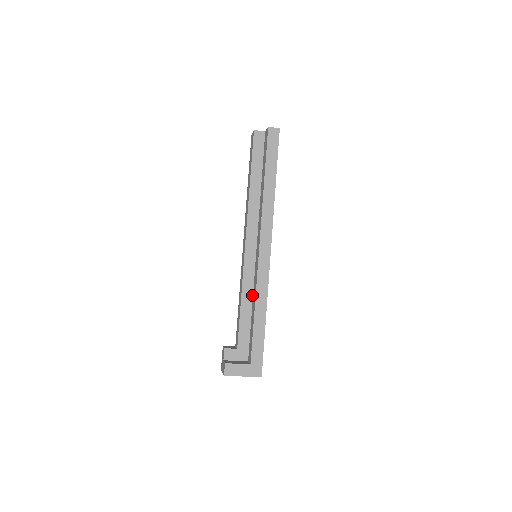
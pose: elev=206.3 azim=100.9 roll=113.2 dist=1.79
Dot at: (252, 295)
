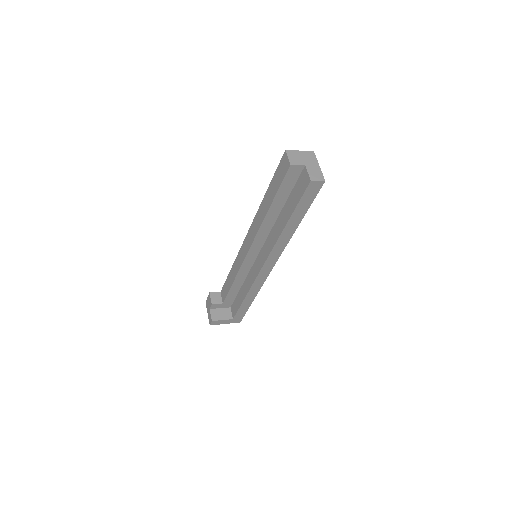
Dot at: (244, 279)
